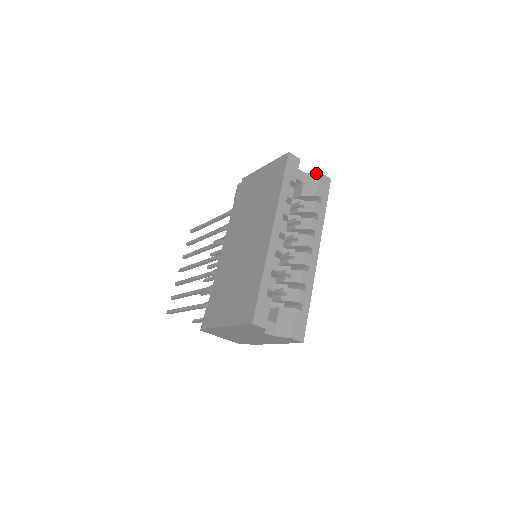
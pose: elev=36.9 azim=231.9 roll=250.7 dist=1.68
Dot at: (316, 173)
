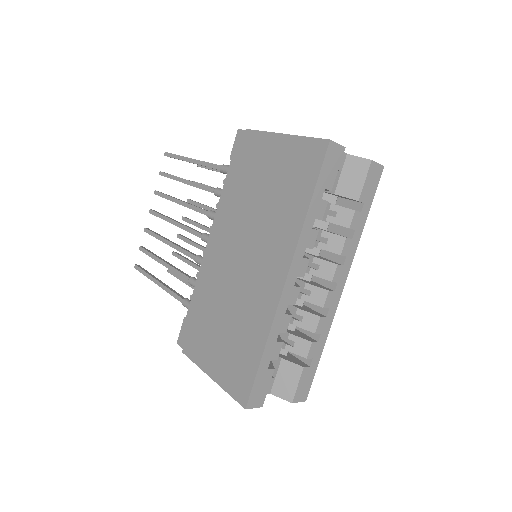
Dot at: (364, 159)
